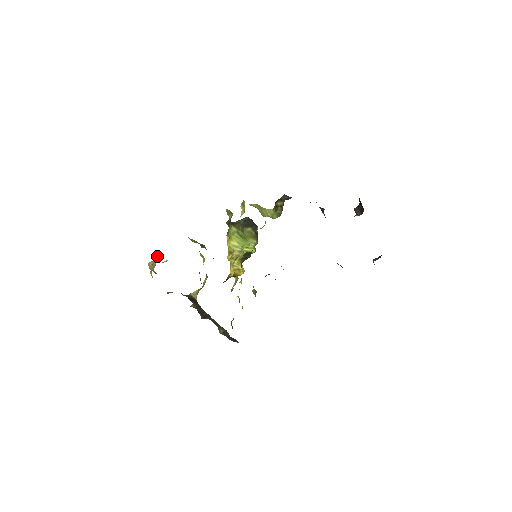
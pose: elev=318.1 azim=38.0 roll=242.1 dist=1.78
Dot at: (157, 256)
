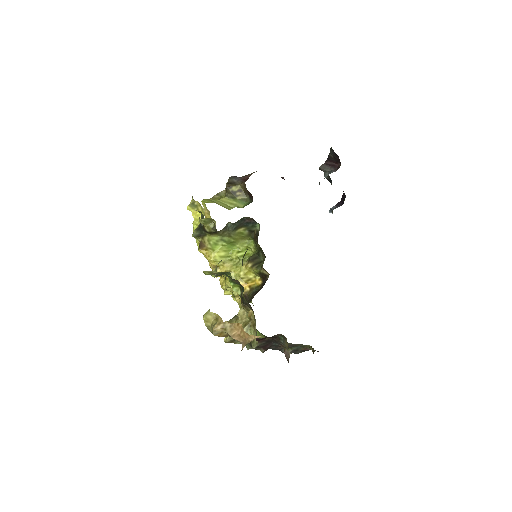
Dot at: (209, 315)
